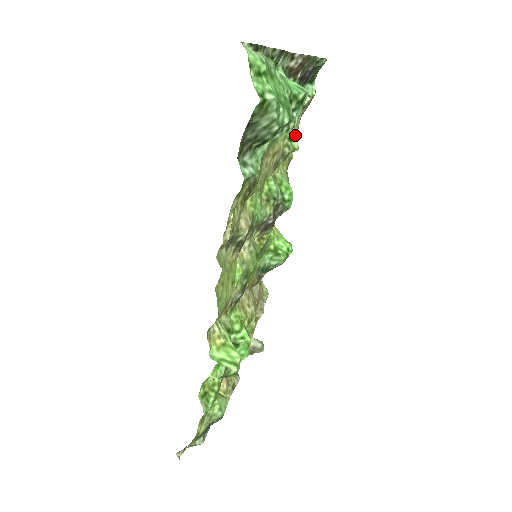
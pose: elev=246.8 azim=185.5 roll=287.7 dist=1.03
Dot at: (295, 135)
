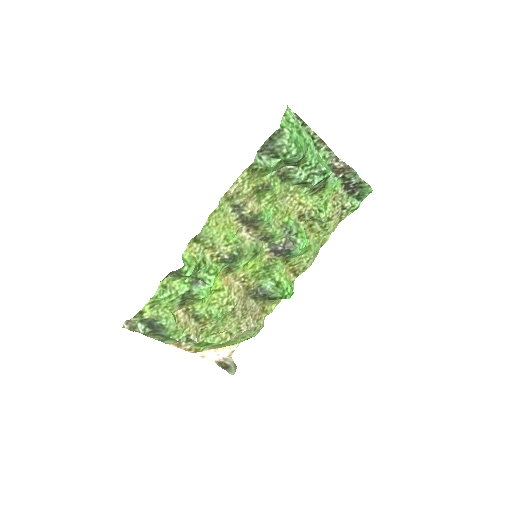
Dot at: (328, 216)
